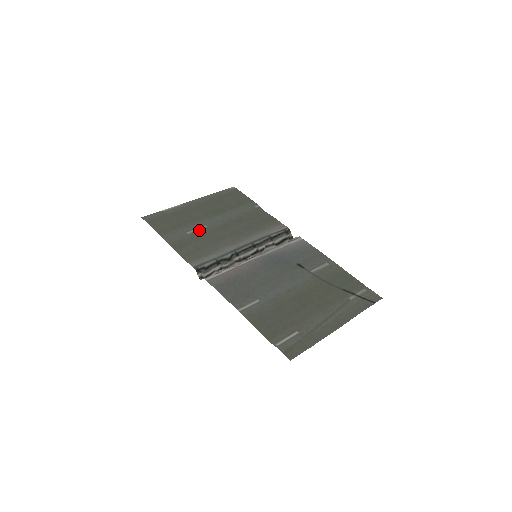
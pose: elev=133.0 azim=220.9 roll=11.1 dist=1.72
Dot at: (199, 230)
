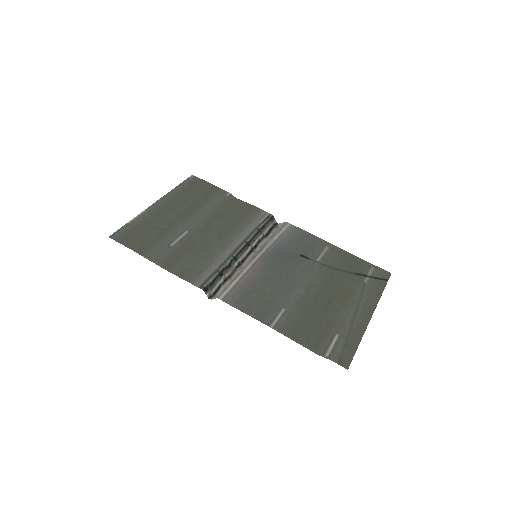
Dot at: (182, 238)
